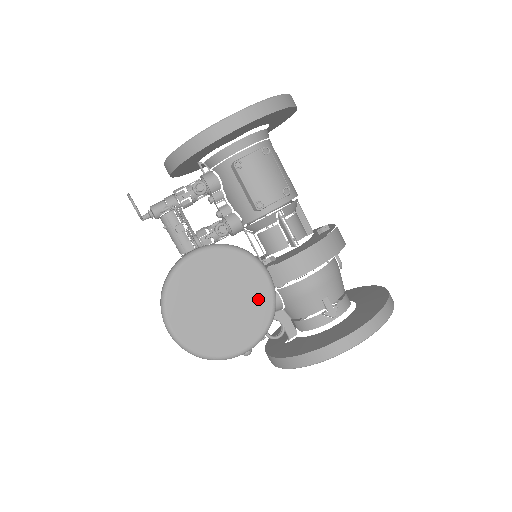
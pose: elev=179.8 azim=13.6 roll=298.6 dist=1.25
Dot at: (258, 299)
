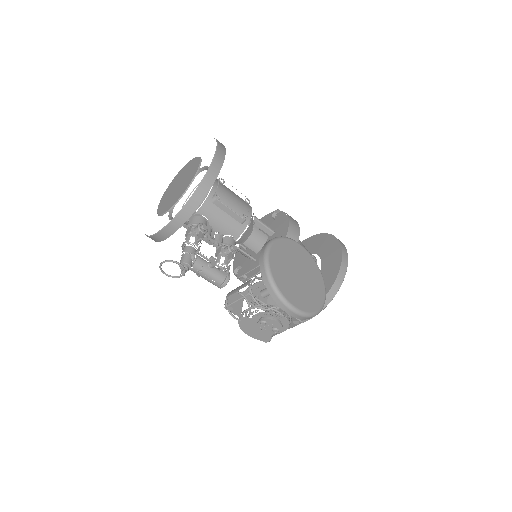
Dot at: (308, 261)
